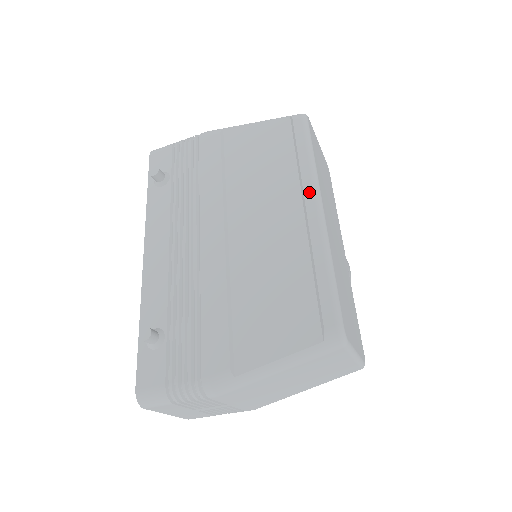
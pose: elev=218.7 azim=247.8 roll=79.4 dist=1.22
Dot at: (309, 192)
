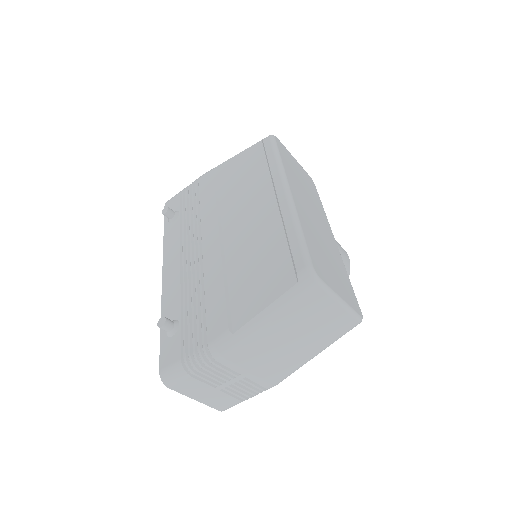
Dot at: (278, 183)
